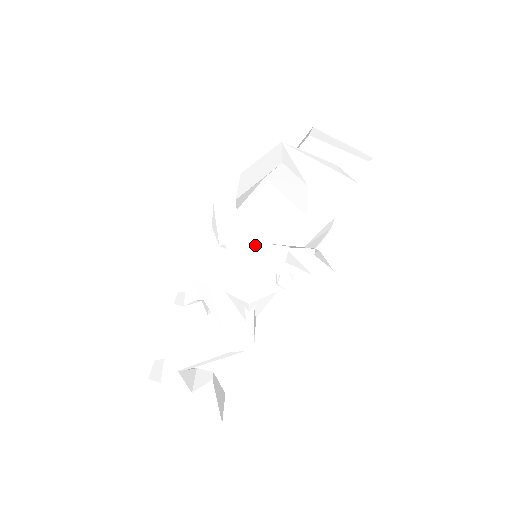
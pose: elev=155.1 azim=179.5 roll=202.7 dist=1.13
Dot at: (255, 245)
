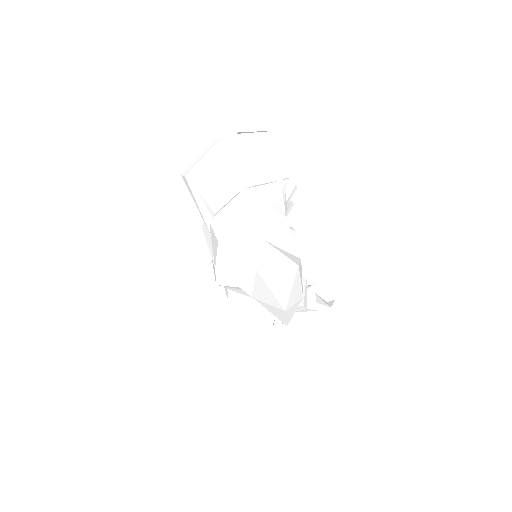
Dot at: occluded
